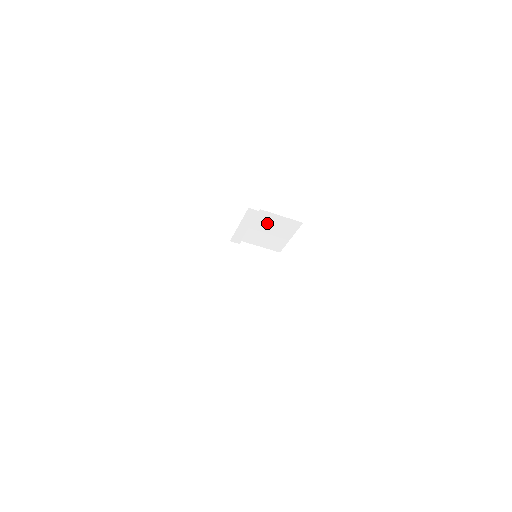
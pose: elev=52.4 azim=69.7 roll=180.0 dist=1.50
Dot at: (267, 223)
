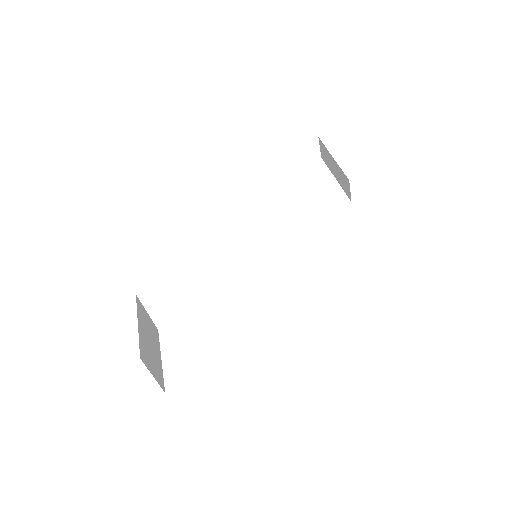
Dot at: occluded
